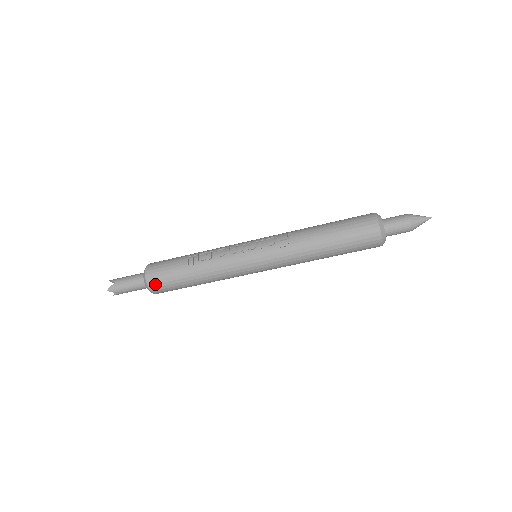
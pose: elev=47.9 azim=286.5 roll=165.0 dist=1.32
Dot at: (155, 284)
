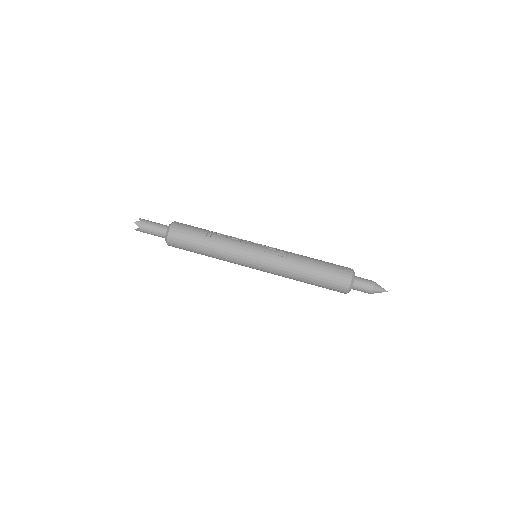
Dot at: (174, 234)
